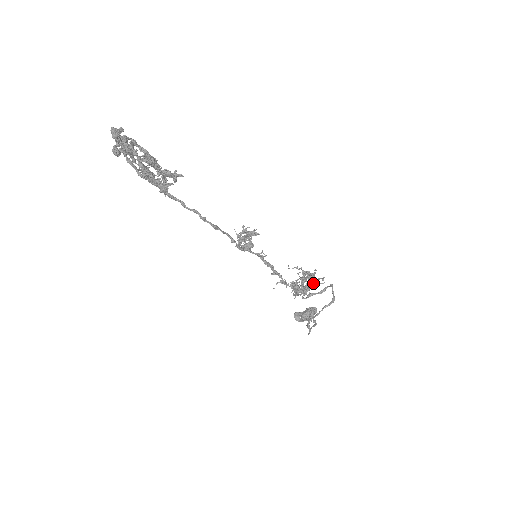
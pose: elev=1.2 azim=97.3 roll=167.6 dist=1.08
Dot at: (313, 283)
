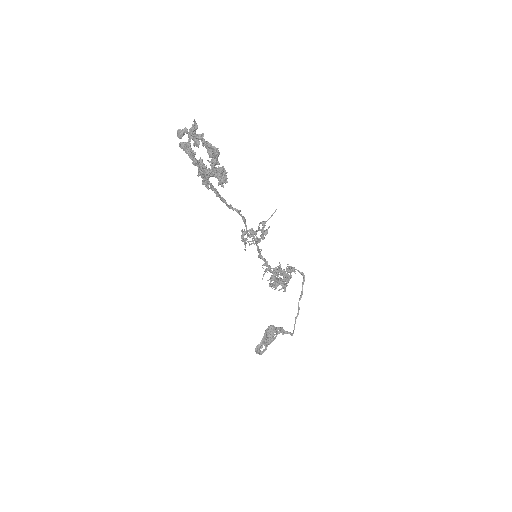
Dot at: occluded
